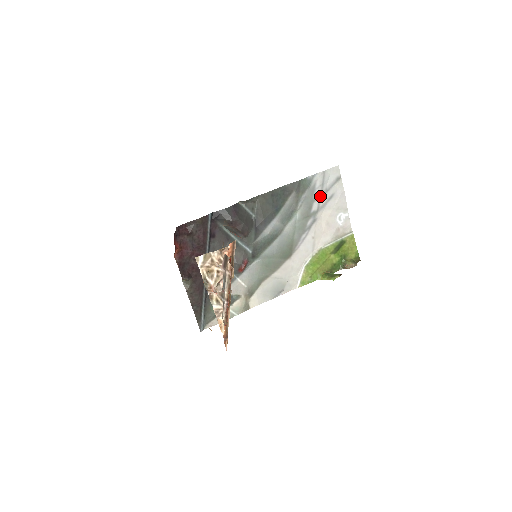
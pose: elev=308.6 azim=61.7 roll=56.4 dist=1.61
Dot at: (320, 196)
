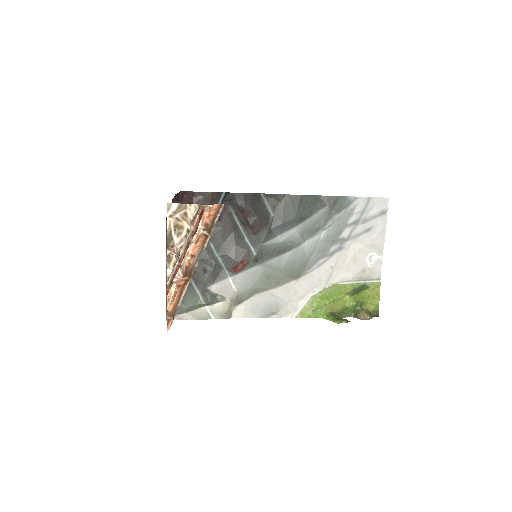
Dot at: (356, 223)
